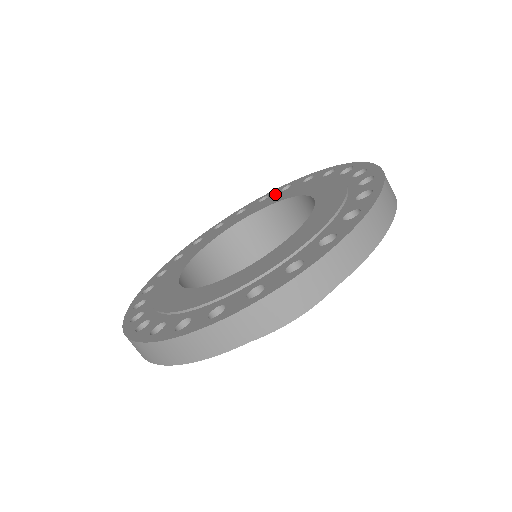
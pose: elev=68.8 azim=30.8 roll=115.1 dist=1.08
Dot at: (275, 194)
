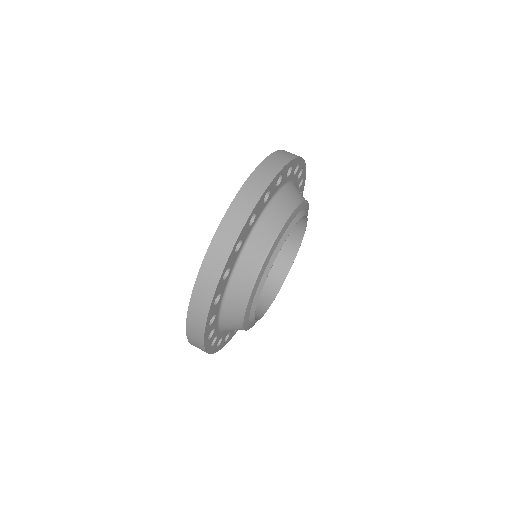
Dot at: occluded
